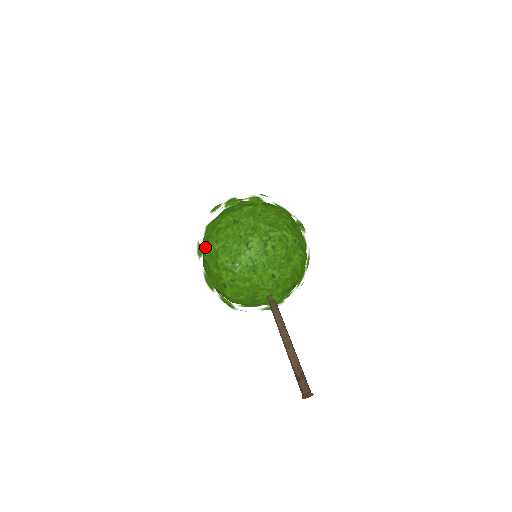
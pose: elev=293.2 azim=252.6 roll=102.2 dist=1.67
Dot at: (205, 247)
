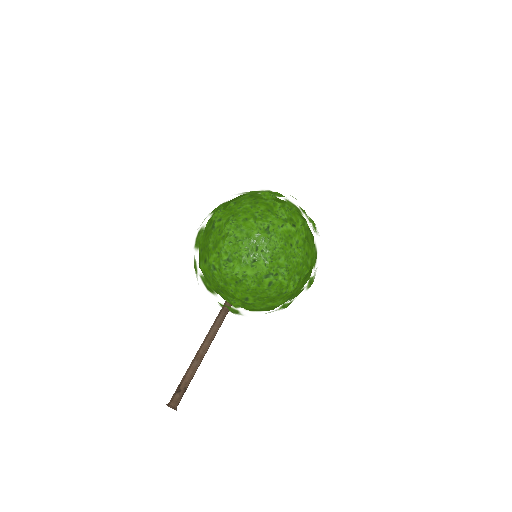
Dot at: (224, 219)
